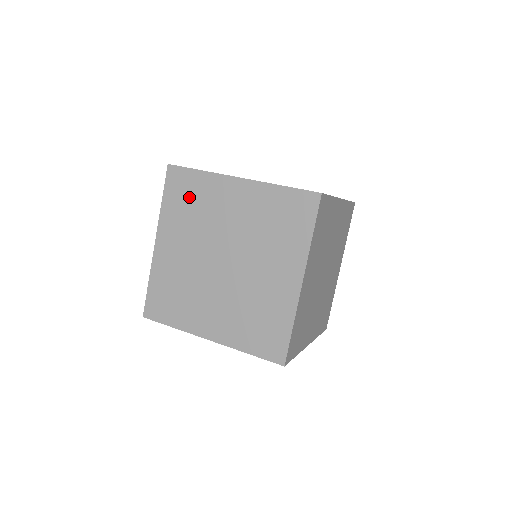
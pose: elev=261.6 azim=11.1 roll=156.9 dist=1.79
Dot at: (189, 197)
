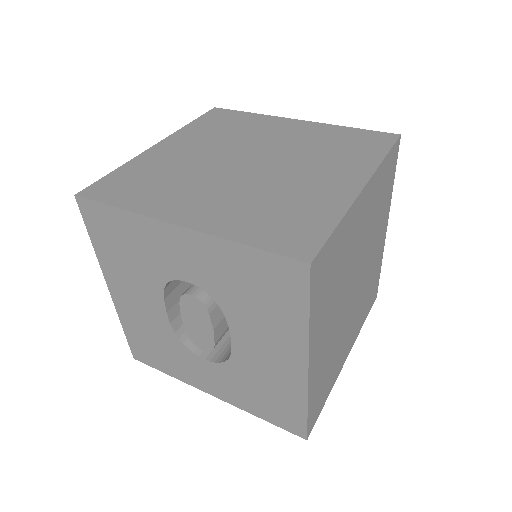
Dot at: (228, 124)
